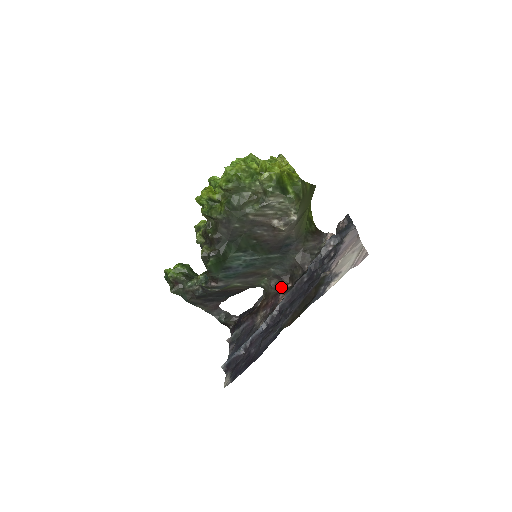
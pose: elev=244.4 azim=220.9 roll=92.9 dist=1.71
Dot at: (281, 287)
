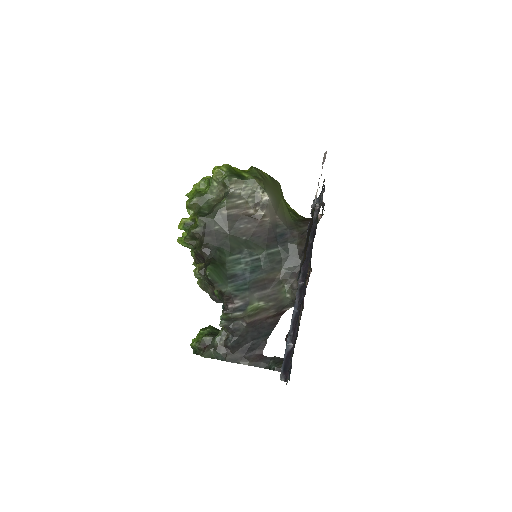
Dot at: occluded
